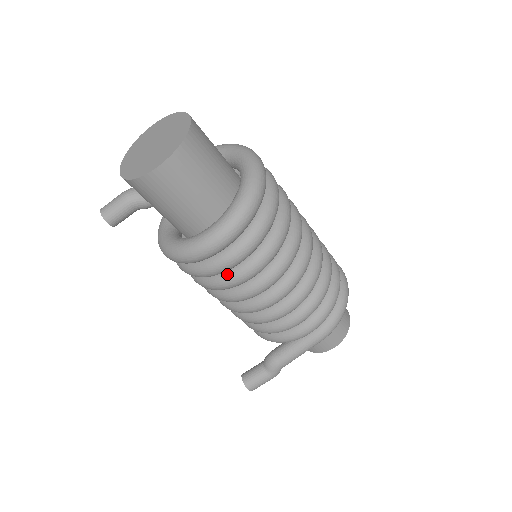
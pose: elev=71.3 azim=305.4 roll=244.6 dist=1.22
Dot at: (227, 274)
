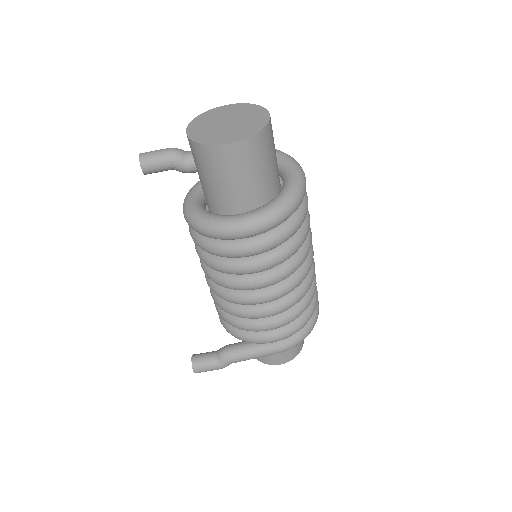
Dot at: (234, 260)
